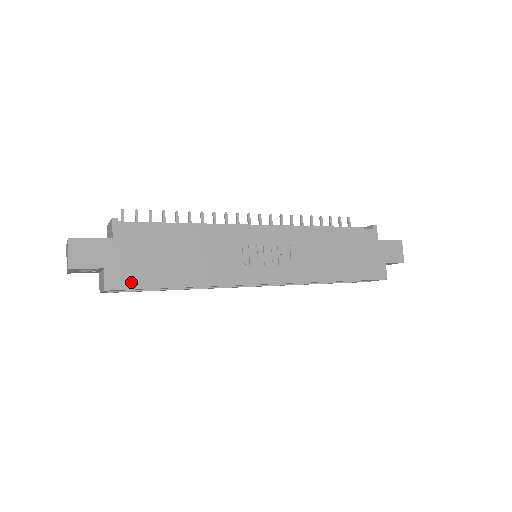
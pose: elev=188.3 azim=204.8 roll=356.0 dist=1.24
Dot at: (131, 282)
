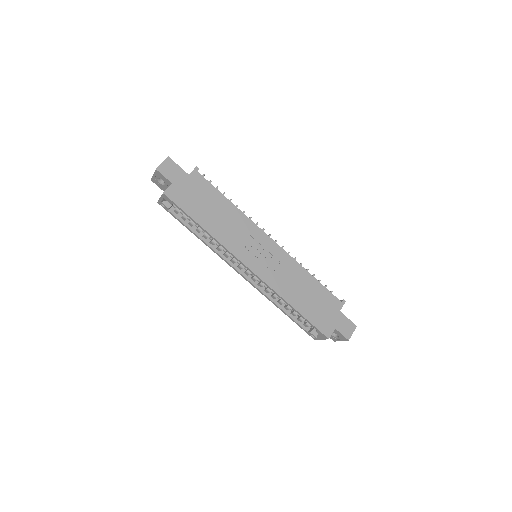
Dot at: (179, 201)
